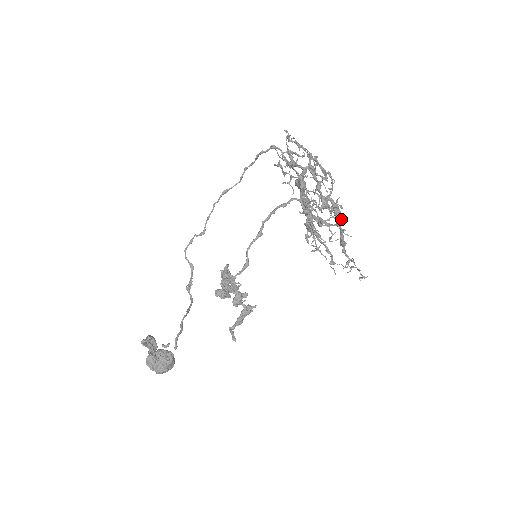
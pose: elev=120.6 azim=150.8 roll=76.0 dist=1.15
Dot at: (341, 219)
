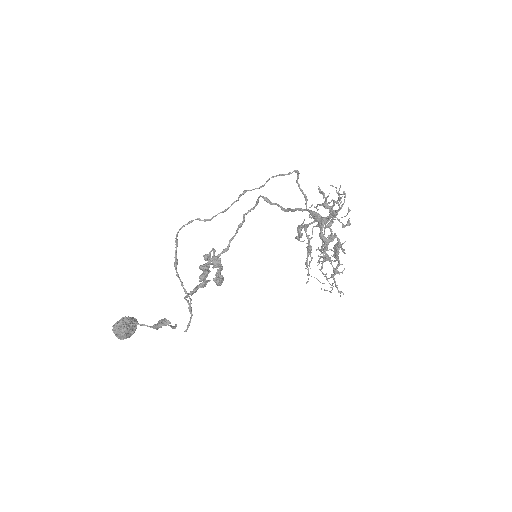
Dot at: (331, 250)
